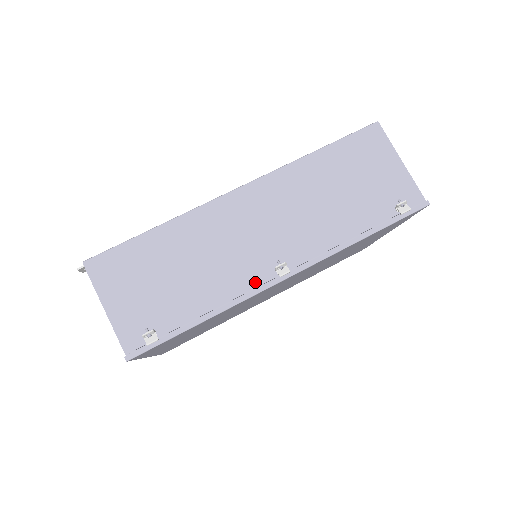
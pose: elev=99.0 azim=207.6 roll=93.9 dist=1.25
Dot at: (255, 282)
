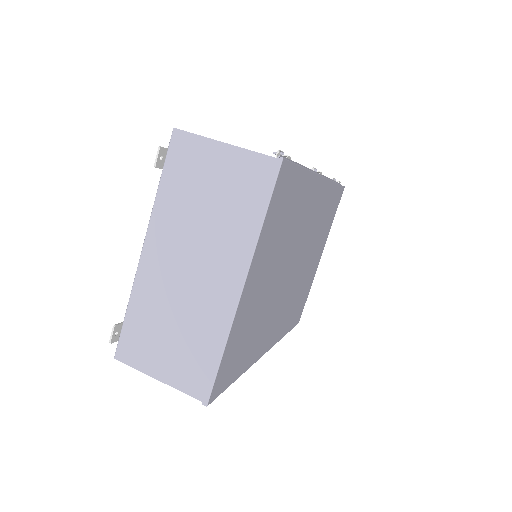
Dot at: occluded
